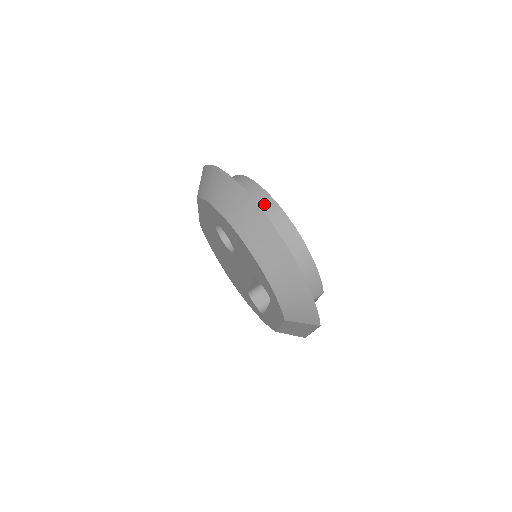
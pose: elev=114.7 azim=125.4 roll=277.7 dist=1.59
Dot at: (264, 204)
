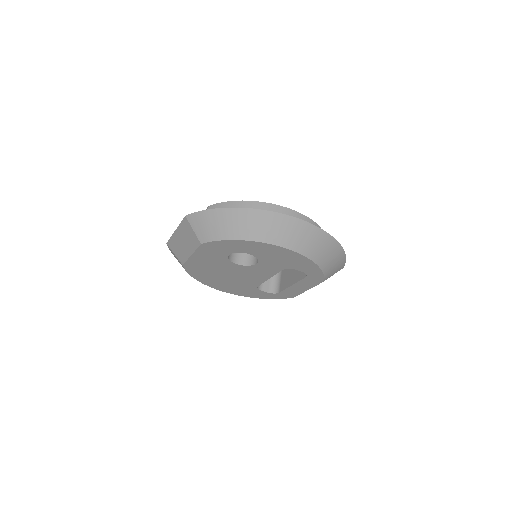
Dot at: occluded
